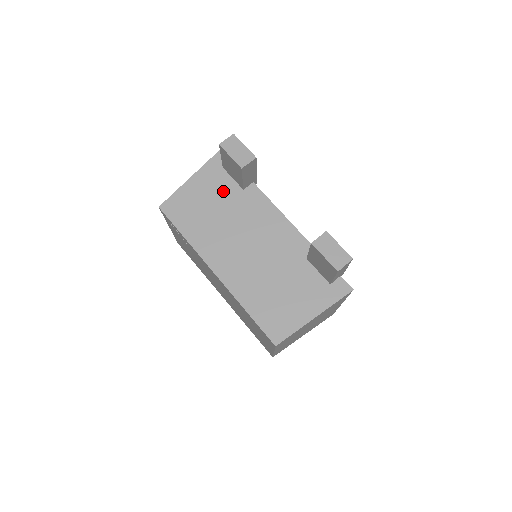
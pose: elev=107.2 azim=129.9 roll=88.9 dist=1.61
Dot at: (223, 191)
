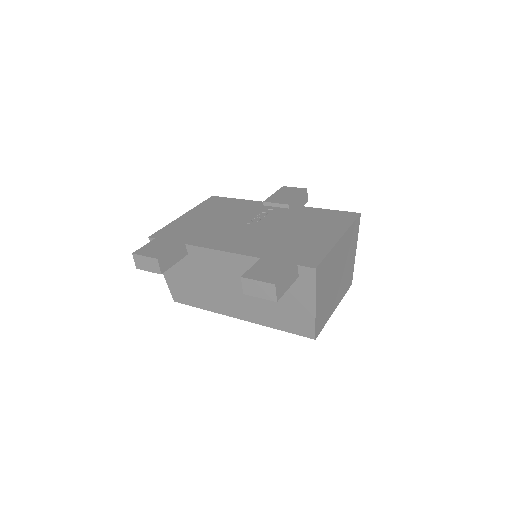
Dot at: (182, 265)
